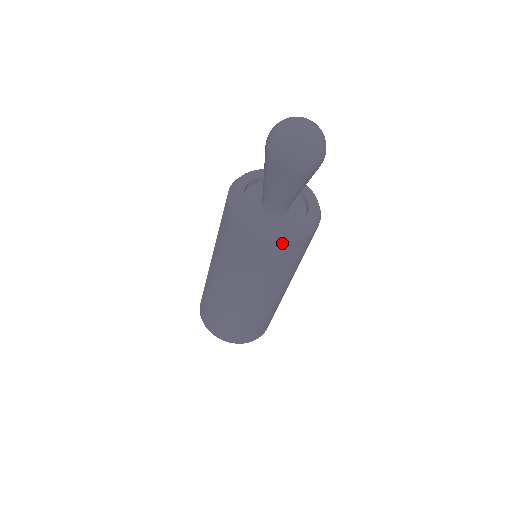
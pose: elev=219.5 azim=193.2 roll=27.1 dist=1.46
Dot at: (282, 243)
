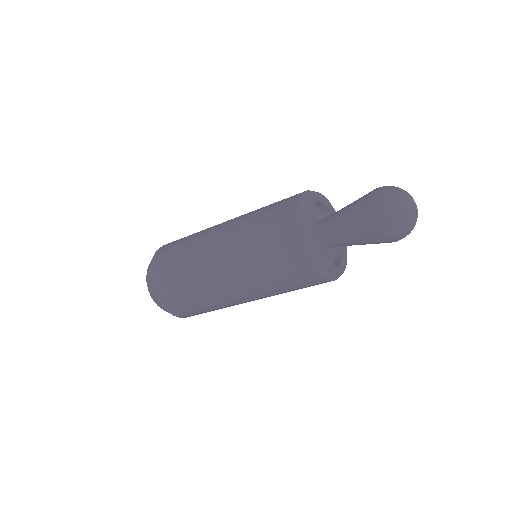
Dot at: occluded
